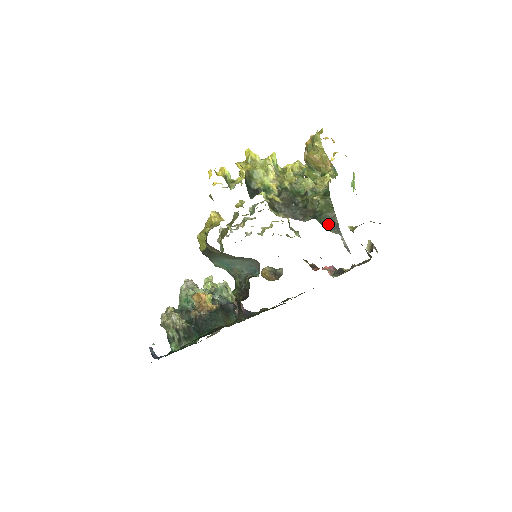
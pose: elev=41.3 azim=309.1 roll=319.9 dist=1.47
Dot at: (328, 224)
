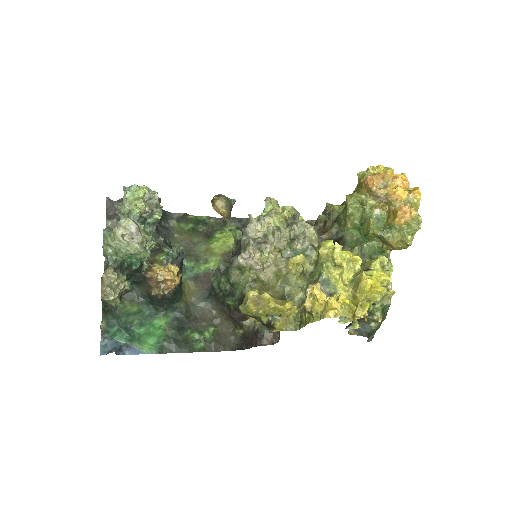
Dot at: (370, 336)
